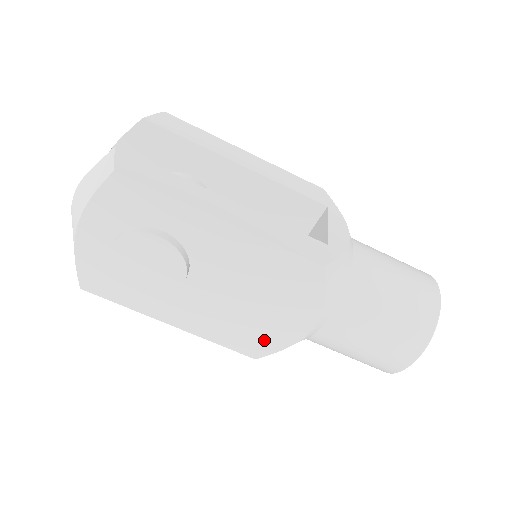
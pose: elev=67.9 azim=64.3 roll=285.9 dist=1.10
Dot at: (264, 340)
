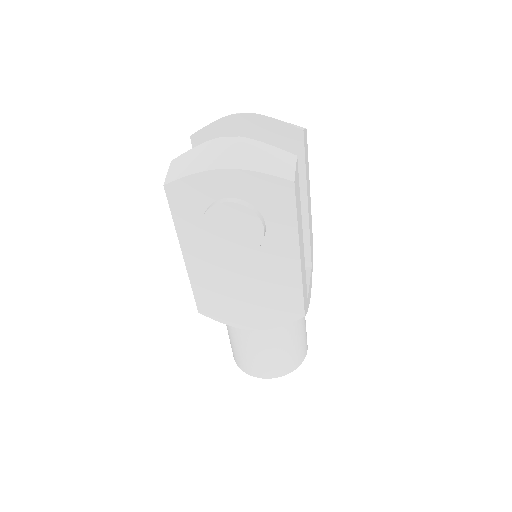
Dot at: (220, 311)
